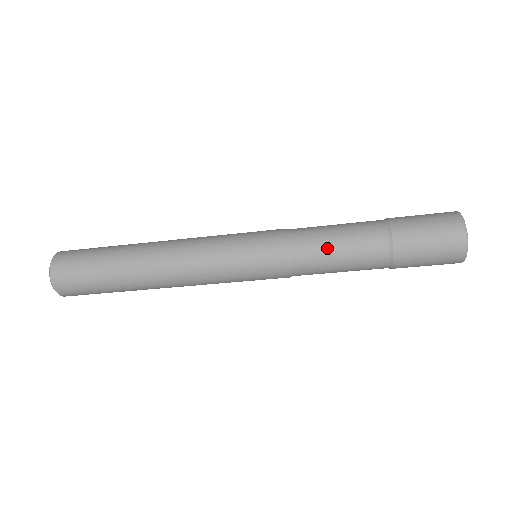
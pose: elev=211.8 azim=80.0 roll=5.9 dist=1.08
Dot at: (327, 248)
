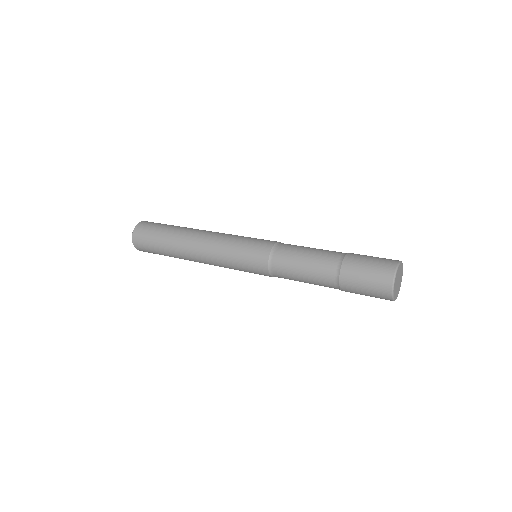
Dot at: occluded
